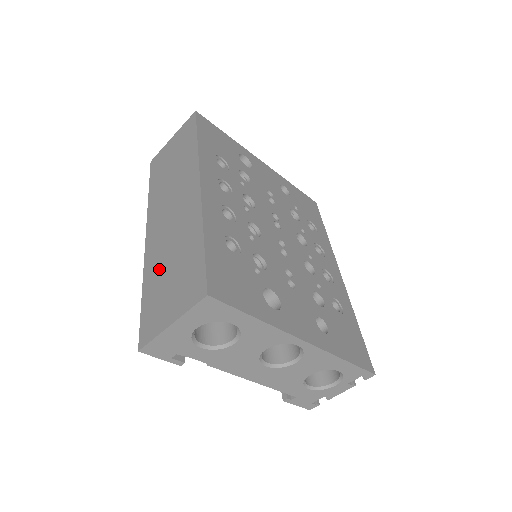
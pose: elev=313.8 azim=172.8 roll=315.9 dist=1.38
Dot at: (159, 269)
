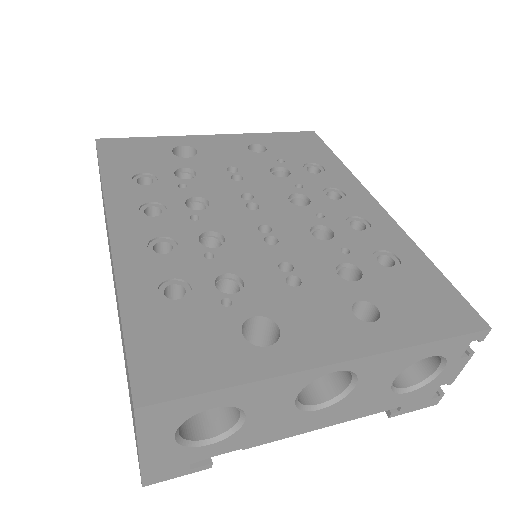
Dot at: (125, 363)
